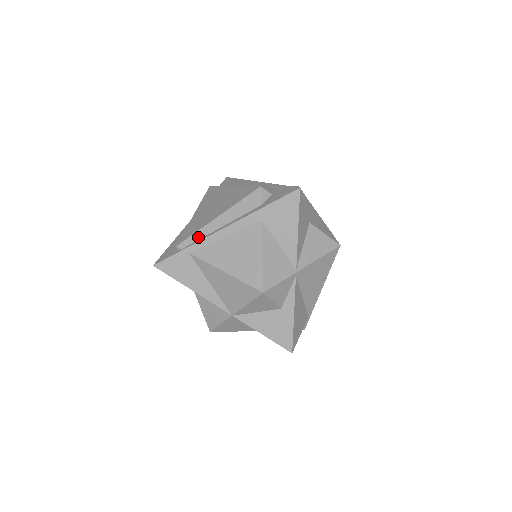
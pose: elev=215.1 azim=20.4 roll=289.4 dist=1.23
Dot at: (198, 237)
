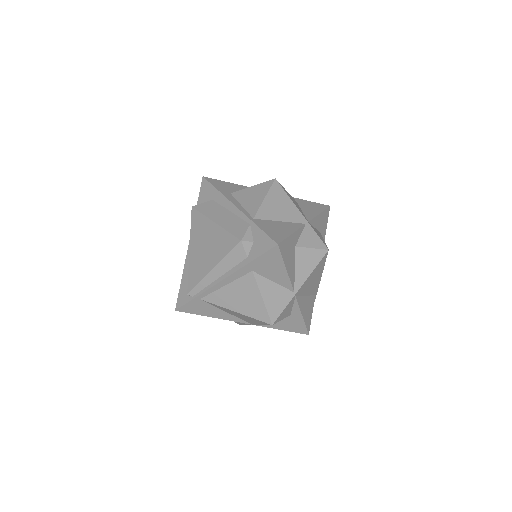
Dot at: (202, 287)
